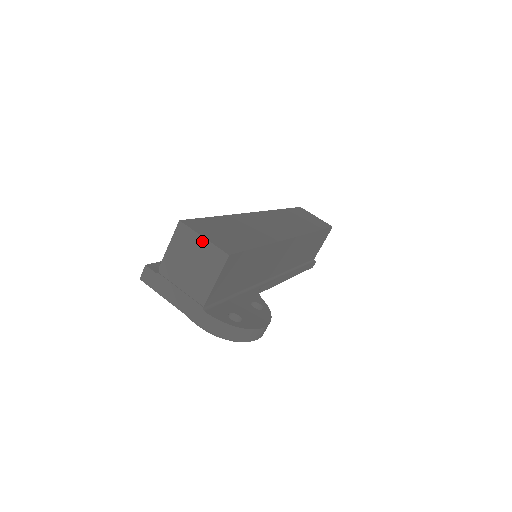
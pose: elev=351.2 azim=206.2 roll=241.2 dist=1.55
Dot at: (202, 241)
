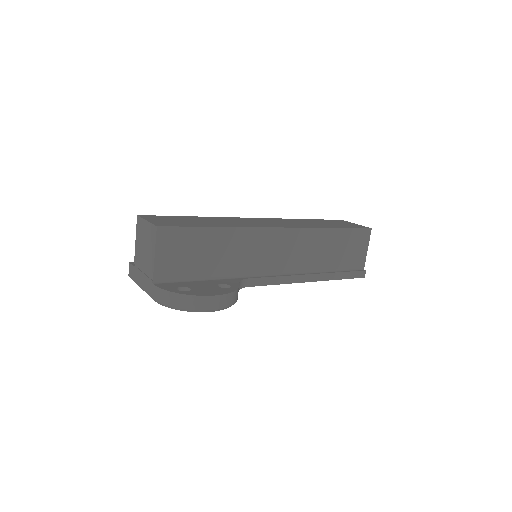
Dot at: (146, 224)
